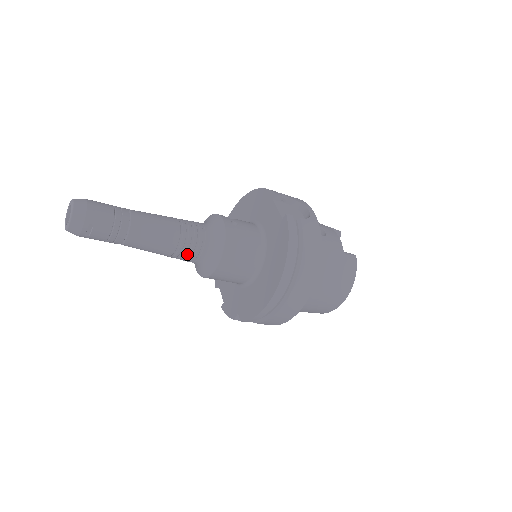
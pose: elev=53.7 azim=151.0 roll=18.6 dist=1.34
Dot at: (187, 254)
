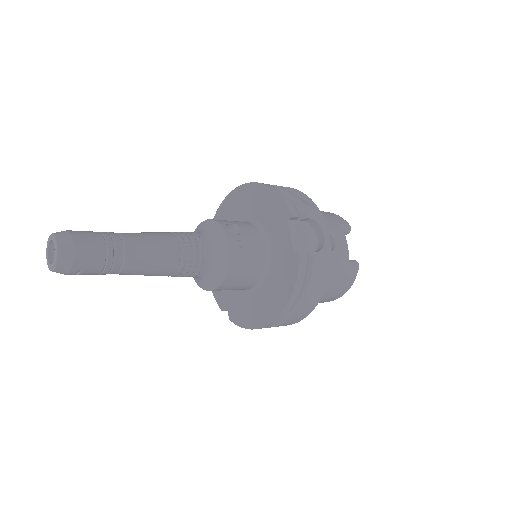
Dot at: (184, 276)
